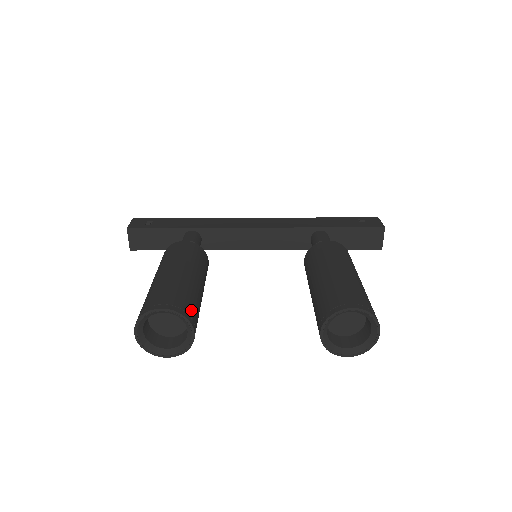
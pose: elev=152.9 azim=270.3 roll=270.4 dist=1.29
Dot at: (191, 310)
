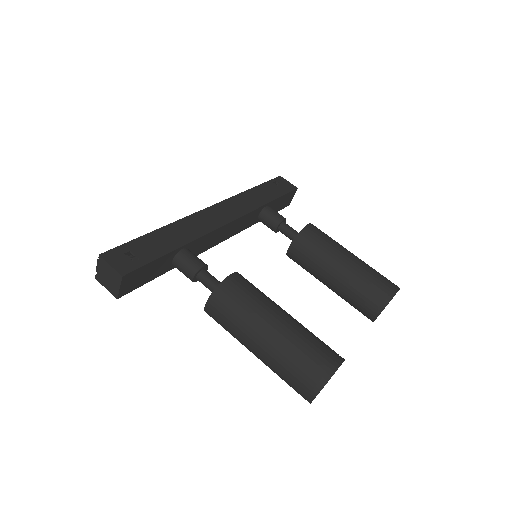
Dot at: occluded
